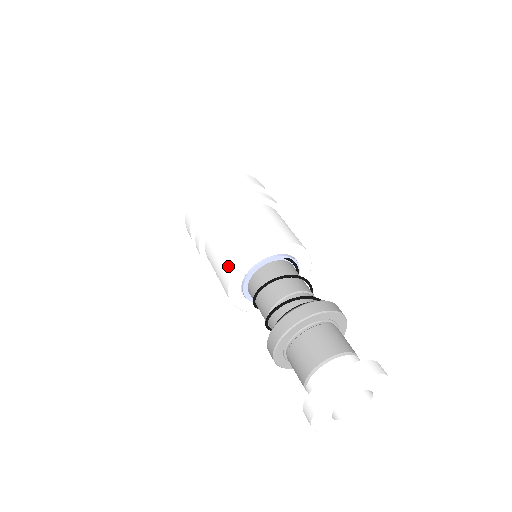
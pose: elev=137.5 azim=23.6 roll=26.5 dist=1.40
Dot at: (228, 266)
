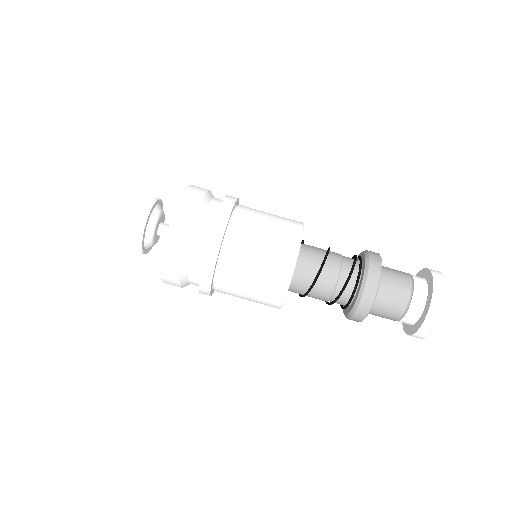
Dot at: (272, 296)
